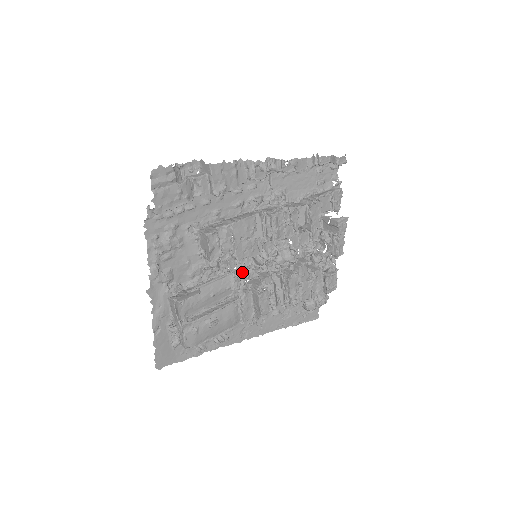
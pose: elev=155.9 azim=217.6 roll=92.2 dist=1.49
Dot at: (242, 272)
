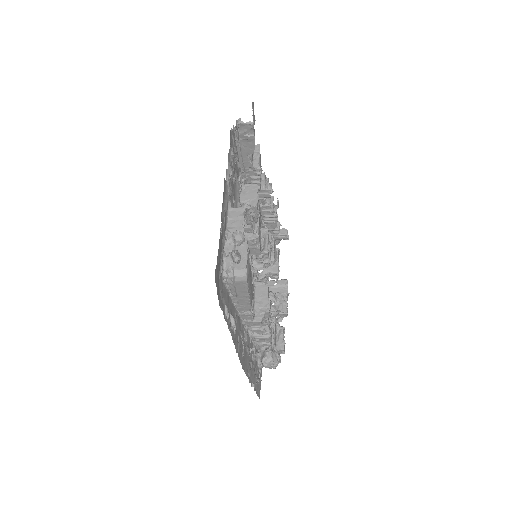
Dot at: occluded
